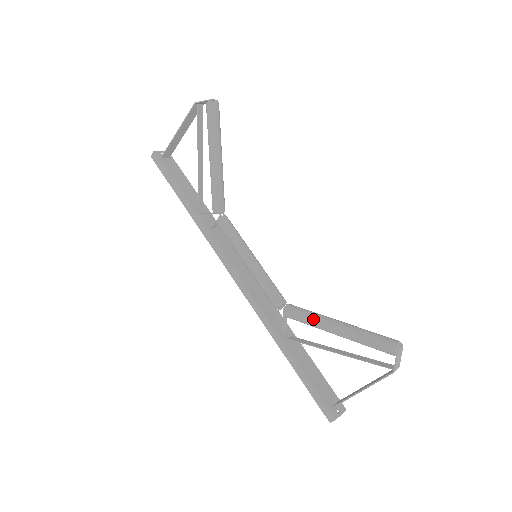
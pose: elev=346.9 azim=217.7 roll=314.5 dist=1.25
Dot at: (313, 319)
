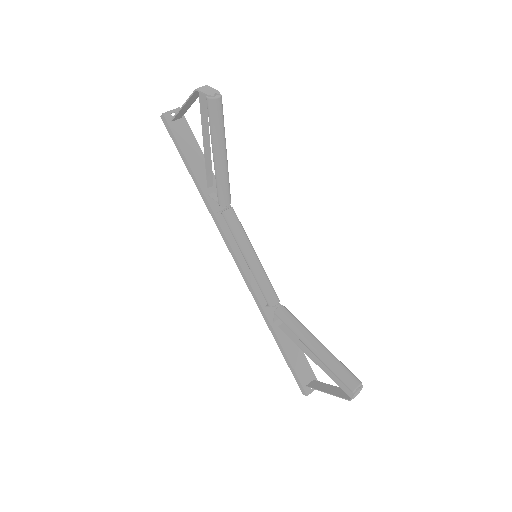
Dot at: (296, 332)
